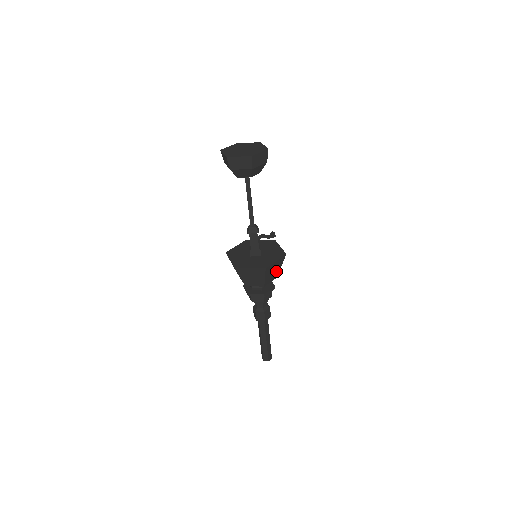
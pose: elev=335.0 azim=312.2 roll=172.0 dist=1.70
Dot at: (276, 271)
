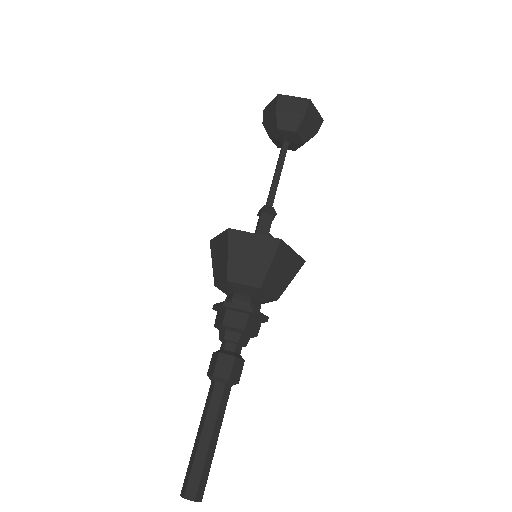
Dot at: (283, 280)
